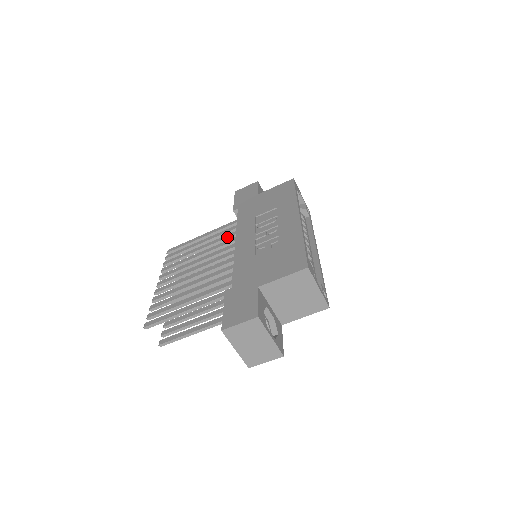
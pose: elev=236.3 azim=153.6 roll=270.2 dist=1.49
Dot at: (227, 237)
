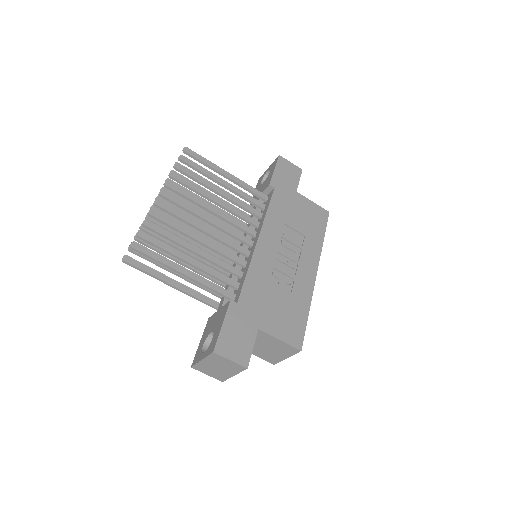
Dot at: (248, 210)
